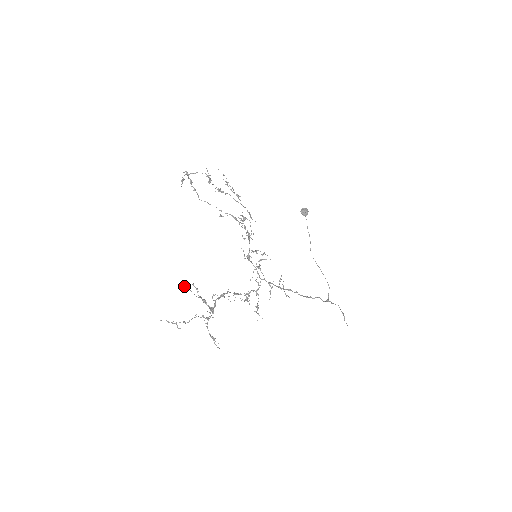
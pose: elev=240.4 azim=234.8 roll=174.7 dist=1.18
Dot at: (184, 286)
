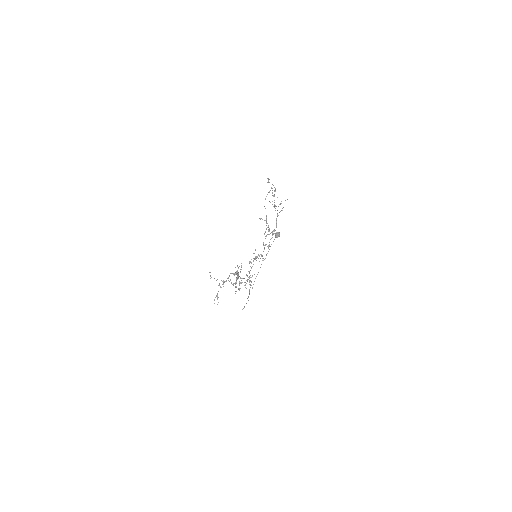
Dot at: (241, 266)
